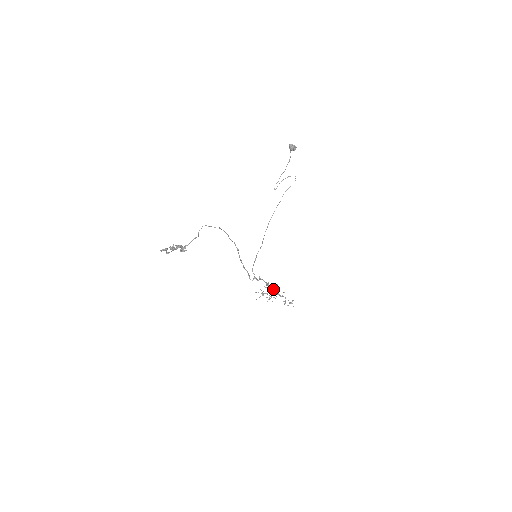
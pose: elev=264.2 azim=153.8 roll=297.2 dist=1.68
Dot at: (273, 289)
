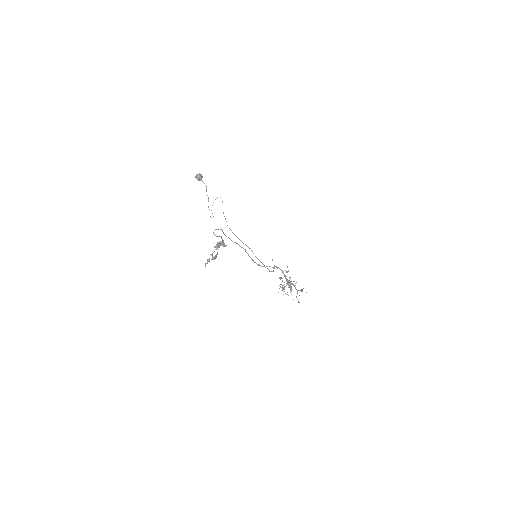
Dot at: (286, 281)
